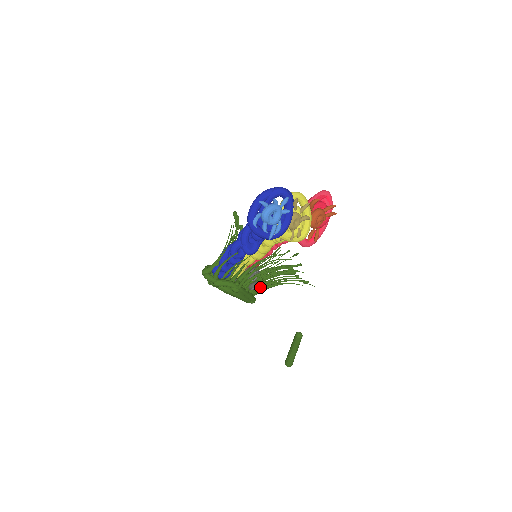
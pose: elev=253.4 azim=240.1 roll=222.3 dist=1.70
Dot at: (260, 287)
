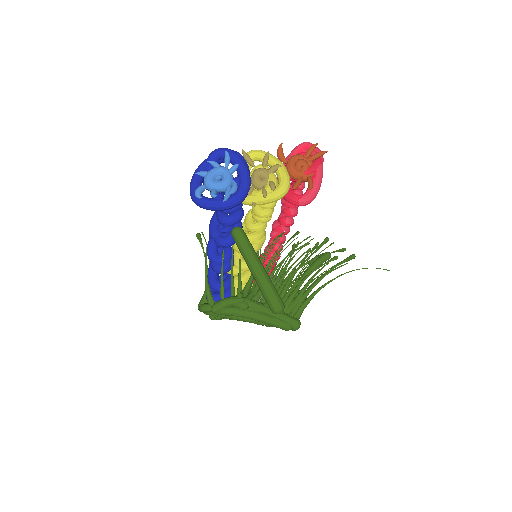
Dot at: (291, 298)
